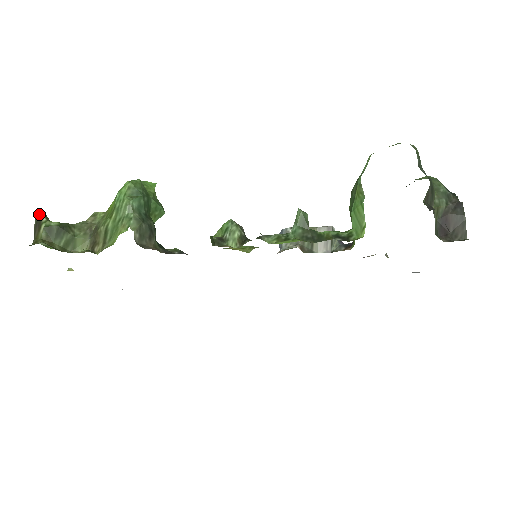
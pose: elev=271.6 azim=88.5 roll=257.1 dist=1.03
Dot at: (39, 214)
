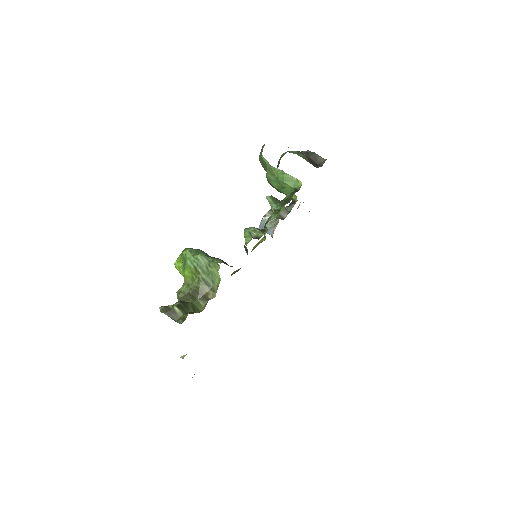
Dot at: (162, 308)
